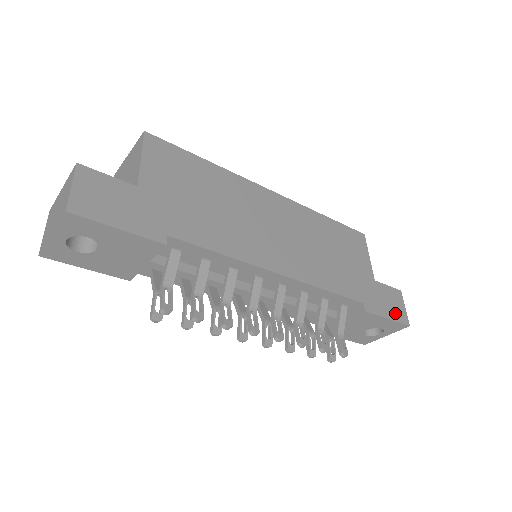
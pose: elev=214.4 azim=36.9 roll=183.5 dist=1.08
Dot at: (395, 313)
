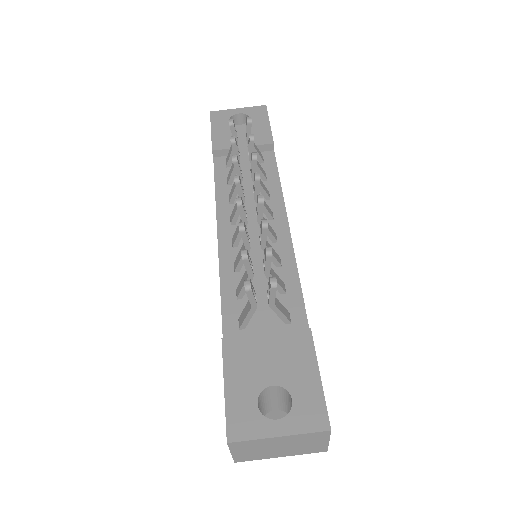
Dot at: occluded
